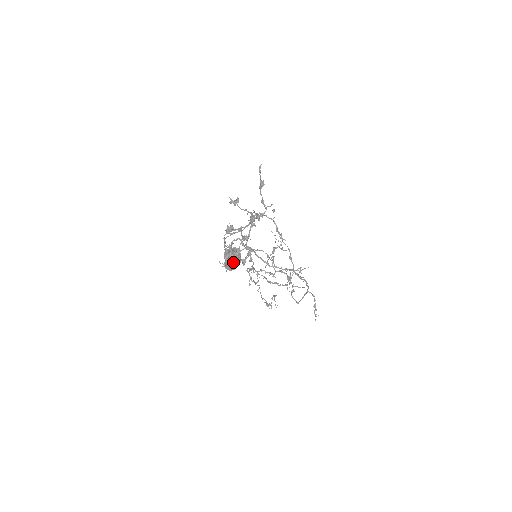
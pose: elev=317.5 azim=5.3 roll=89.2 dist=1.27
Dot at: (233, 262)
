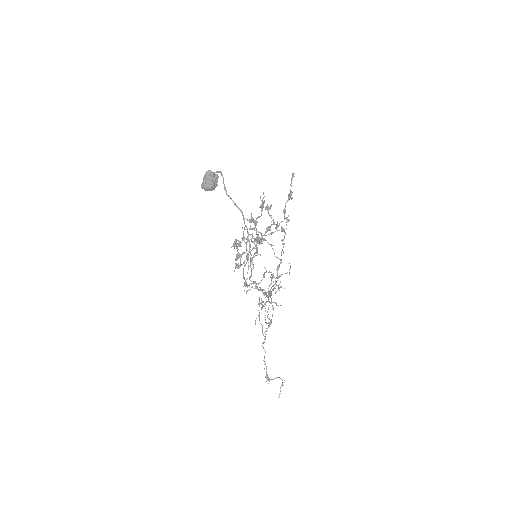
Dot at: (206, 178)
